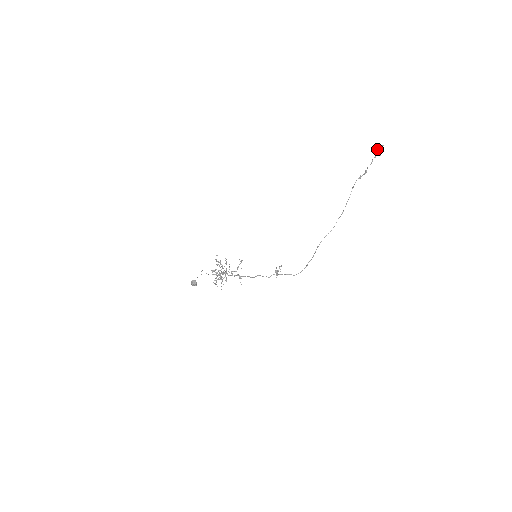
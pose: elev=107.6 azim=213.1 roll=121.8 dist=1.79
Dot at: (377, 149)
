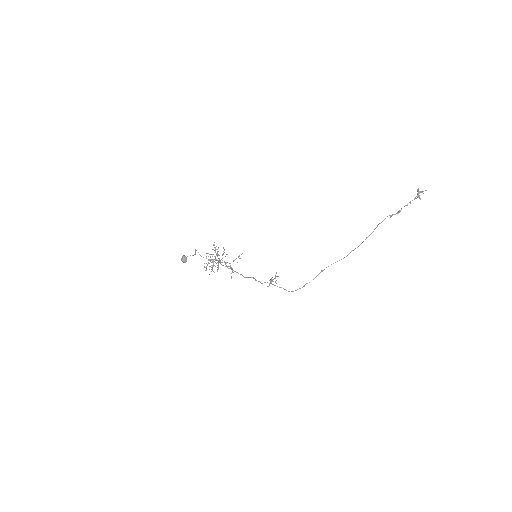
Dot at: (420, 192)
